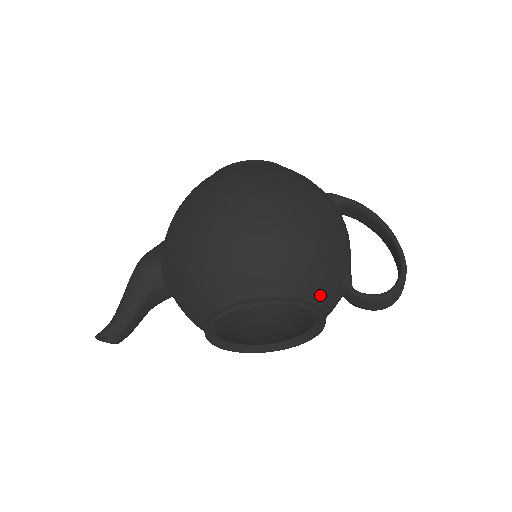
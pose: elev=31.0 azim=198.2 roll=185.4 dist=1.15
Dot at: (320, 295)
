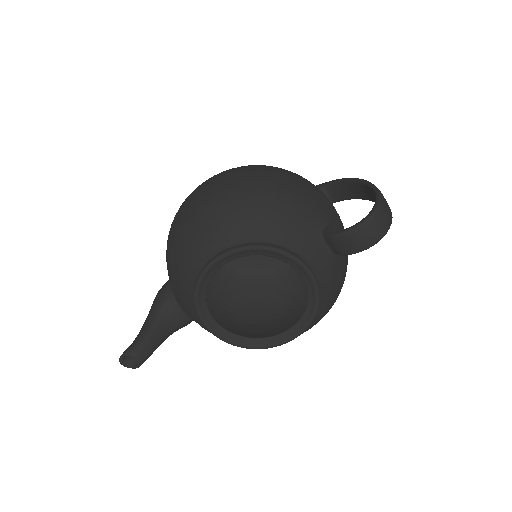
Dot at: (292, 241)
